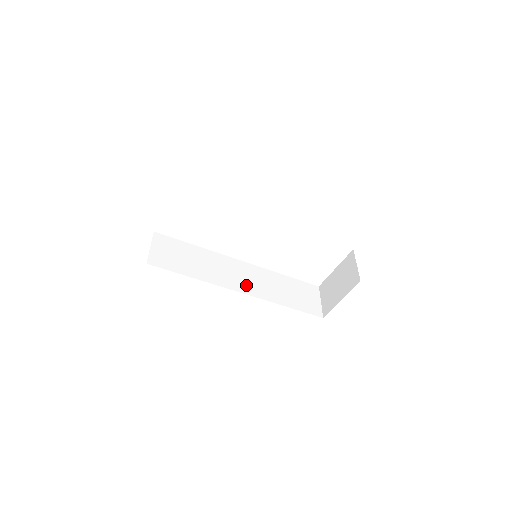
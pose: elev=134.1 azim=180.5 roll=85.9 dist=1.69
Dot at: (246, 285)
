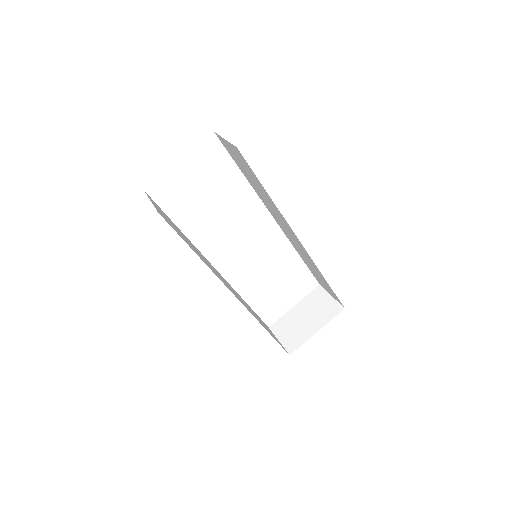
Dot at: (233, 292)
